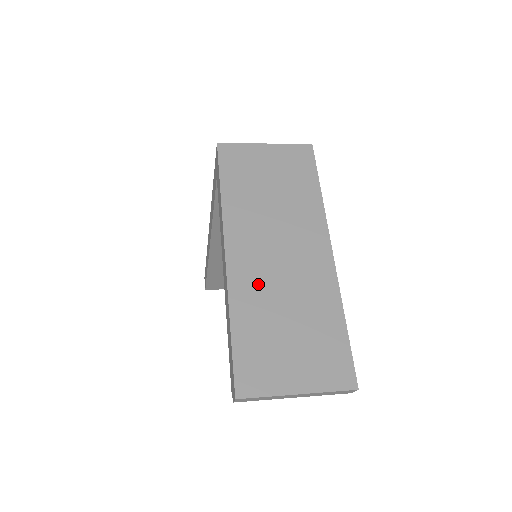
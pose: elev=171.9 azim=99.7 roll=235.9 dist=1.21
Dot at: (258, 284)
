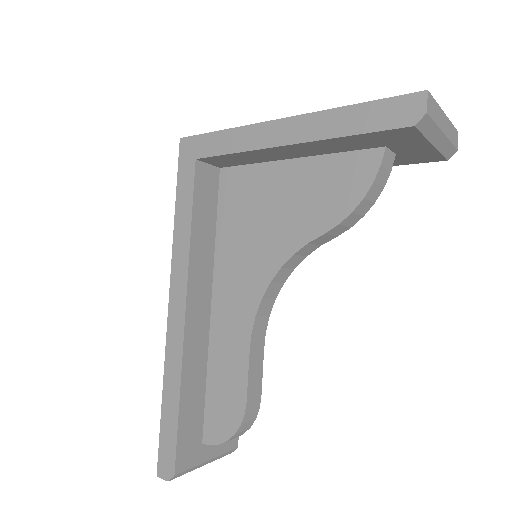
Dot at: occluded
